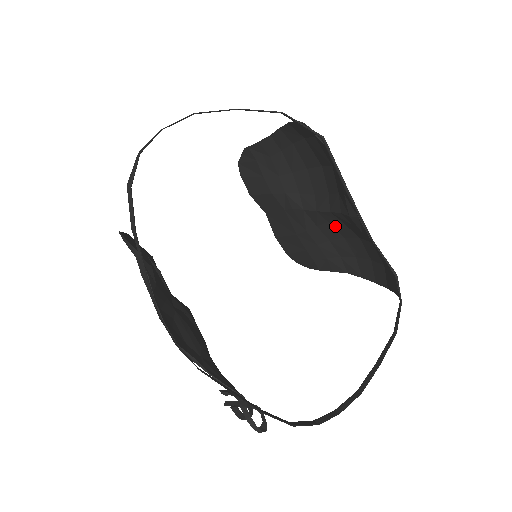
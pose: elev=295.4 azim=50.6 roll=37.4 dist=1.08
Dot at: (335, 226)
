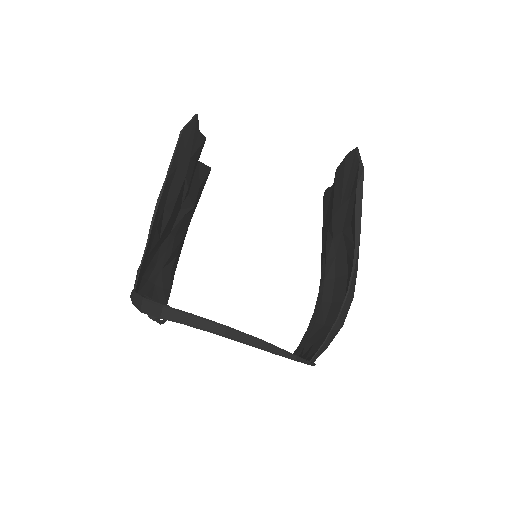
Dot at: occluded
